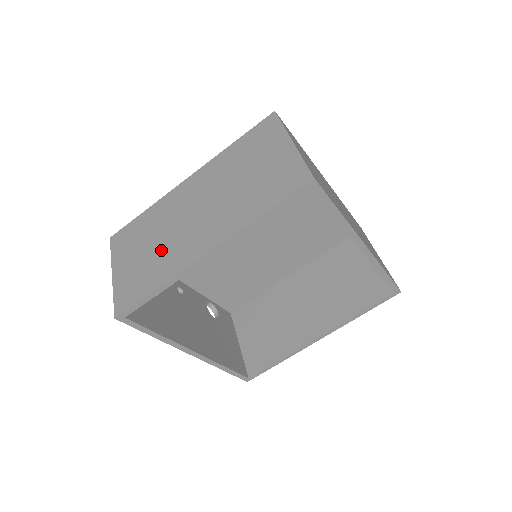
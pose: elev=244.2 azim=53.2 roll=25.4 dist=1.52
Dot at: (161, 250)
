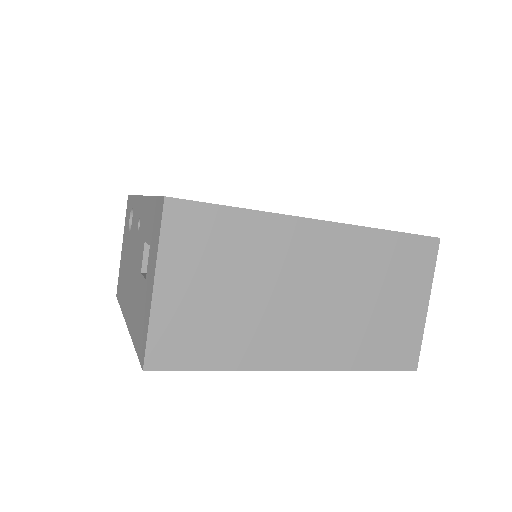
Dot at: (247, 314)
